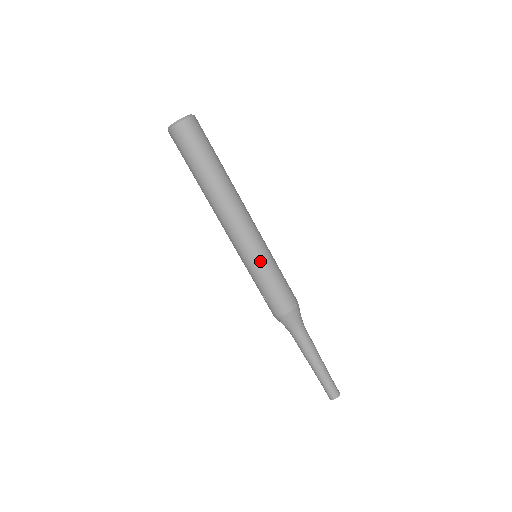
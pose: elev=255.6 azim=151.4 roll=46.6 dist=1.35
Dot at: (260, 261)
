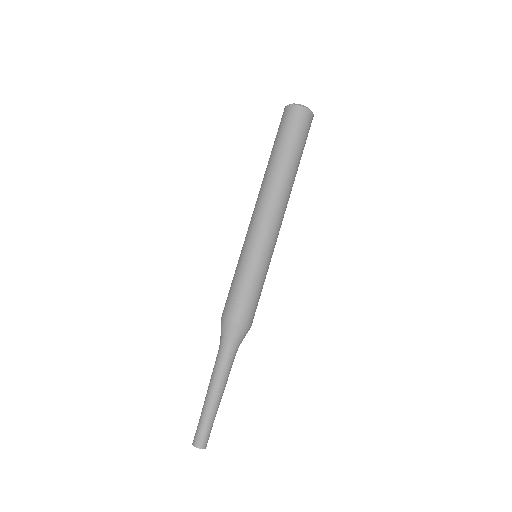
Dot at: (244, 255)
